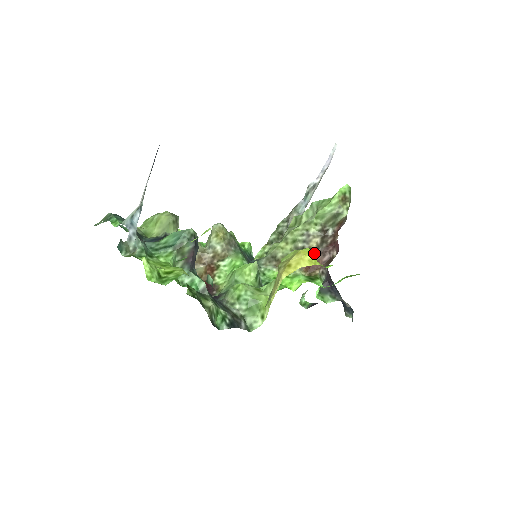
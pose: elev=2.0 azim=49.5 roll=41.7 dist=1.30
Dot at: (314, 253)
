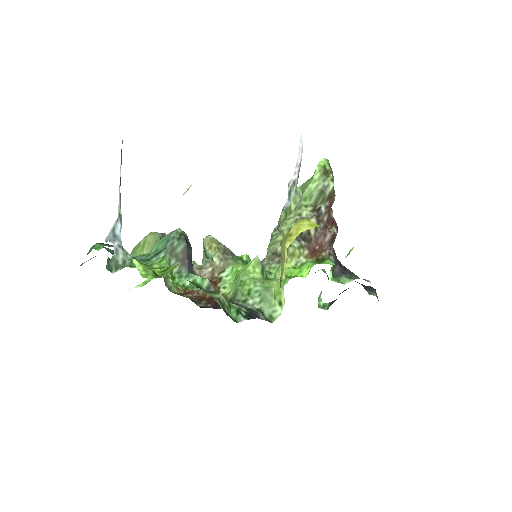
Dot at: (314, 236)
